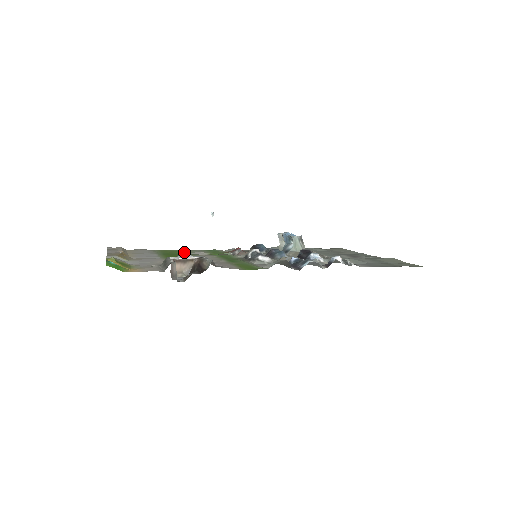
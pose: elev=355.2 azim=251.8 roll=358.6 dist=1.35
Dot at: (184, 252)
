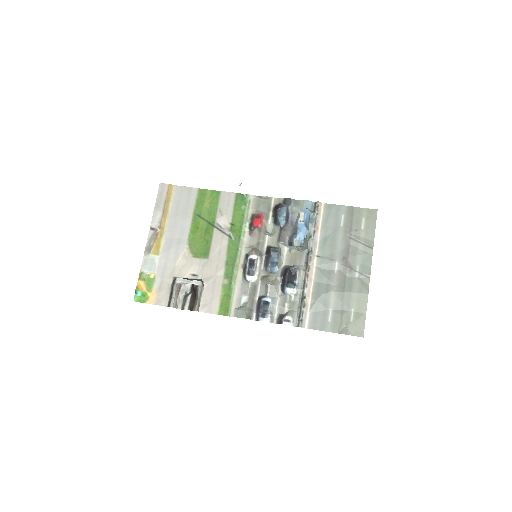
Dot at: (214, 210)
